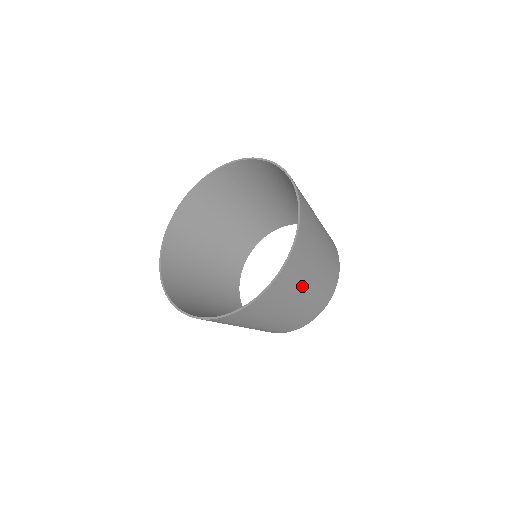
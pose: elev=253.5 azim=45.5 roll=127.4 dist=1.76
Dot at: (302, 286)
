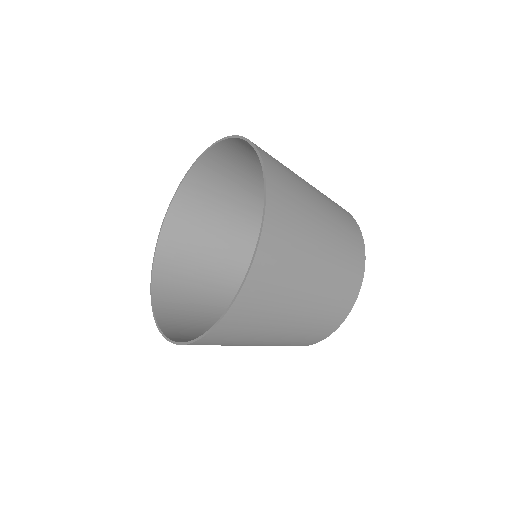
Dot at: (287, 305)
